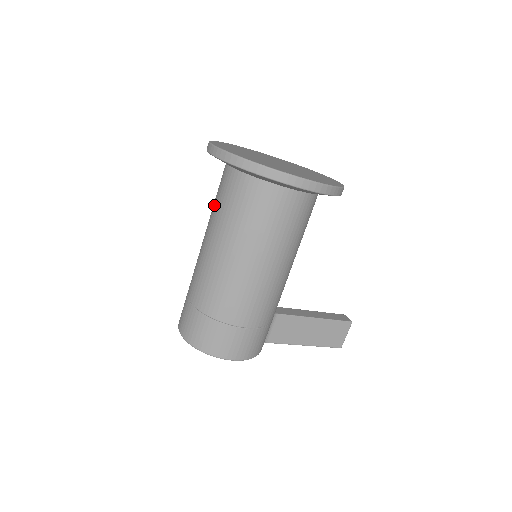
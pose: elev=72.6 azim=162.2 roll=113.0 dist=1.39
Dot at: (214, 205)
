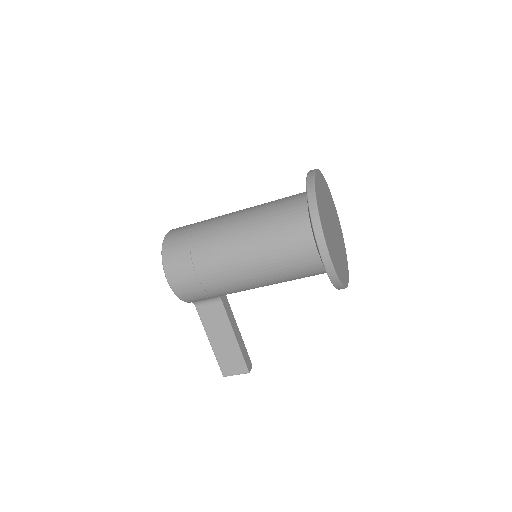
Dot at: (275, 200)
